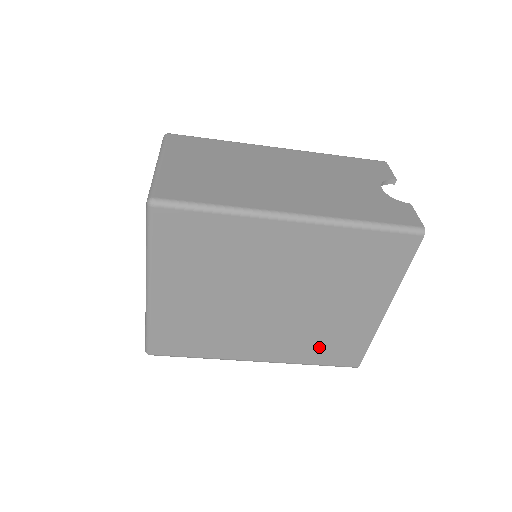
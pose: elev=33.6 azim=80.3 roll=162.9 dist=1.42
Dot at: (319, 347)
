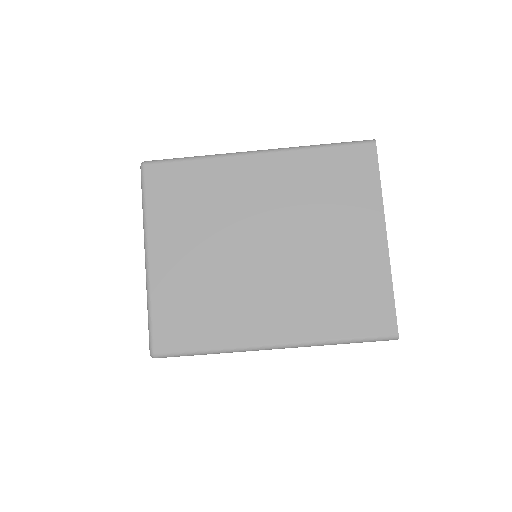
Dot at: (337, 307)
